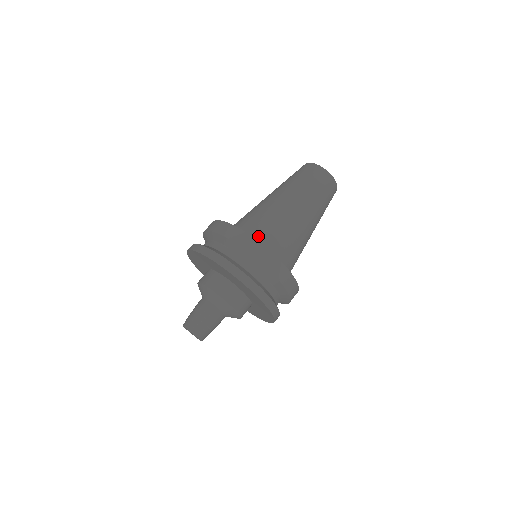
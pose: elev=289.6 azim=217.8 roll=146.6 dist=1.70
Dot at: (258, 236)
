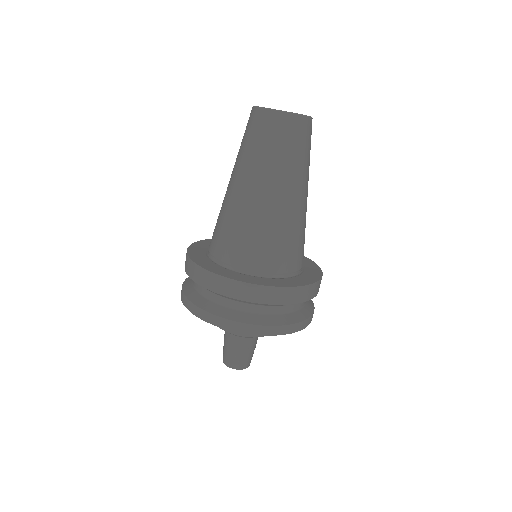
Dot at: (261, 264)
